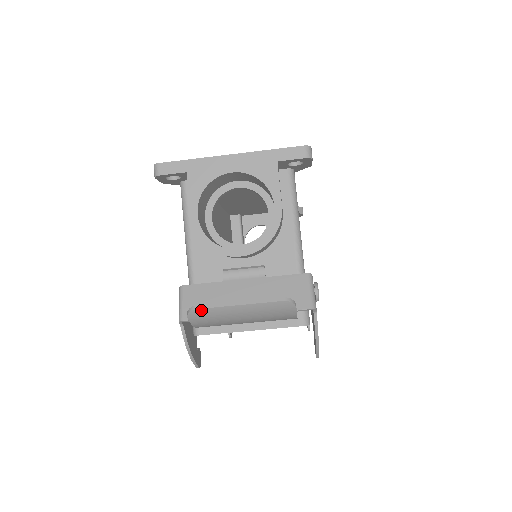
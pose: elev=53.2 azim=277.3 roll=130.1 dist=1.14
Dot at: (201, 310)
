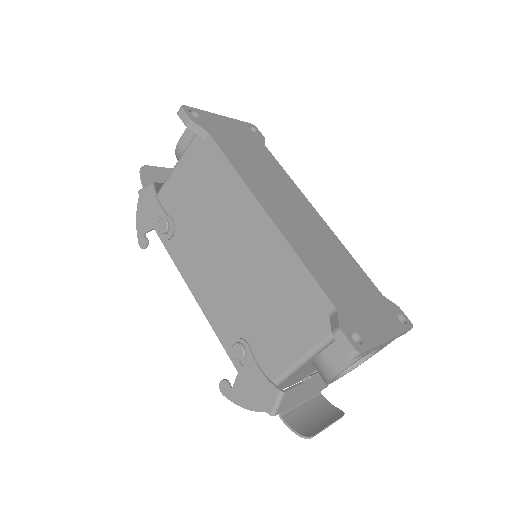
Dot at: (313, 436)
